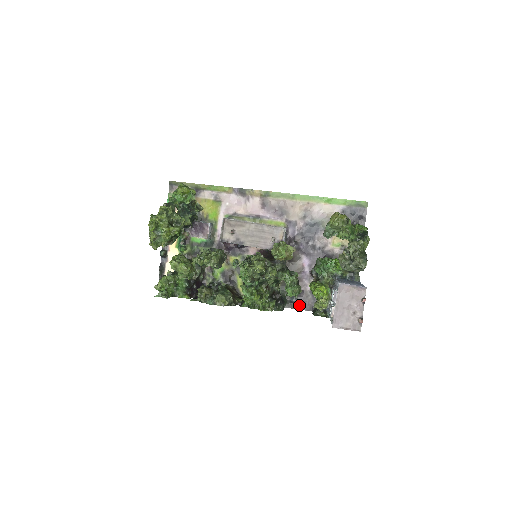
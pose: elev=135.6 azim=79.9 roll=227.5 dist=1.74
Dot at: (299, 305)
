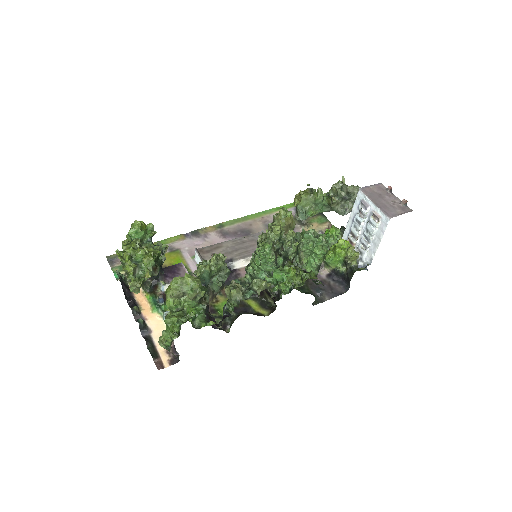
Dot at: (329, 294)
